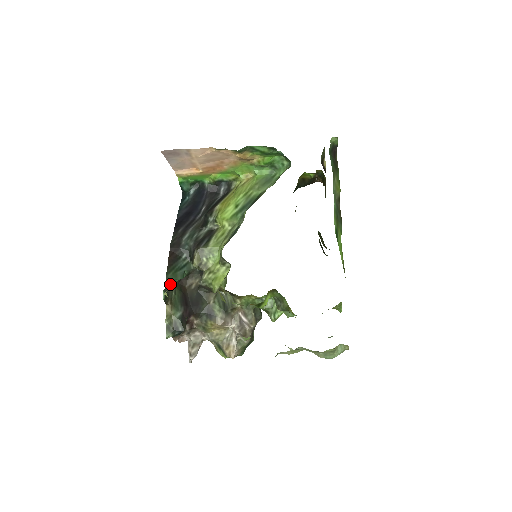
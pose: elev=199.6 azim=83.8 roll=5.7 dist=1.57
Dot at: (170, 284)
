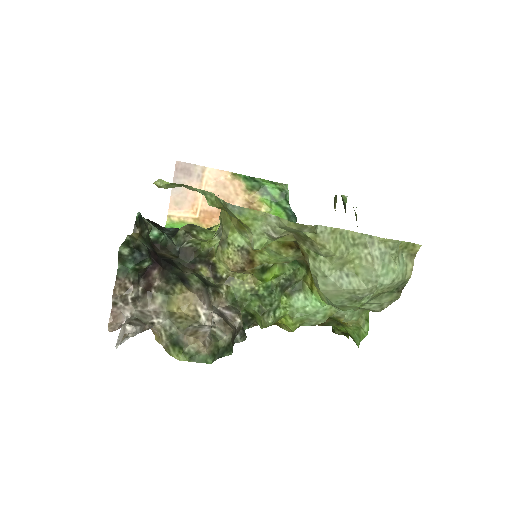
Dot at: (146, 223)
